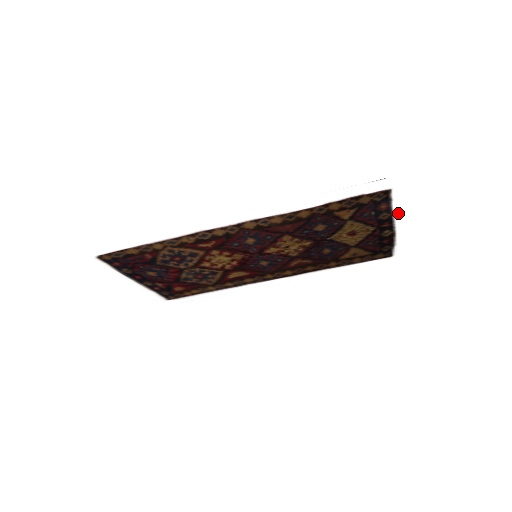
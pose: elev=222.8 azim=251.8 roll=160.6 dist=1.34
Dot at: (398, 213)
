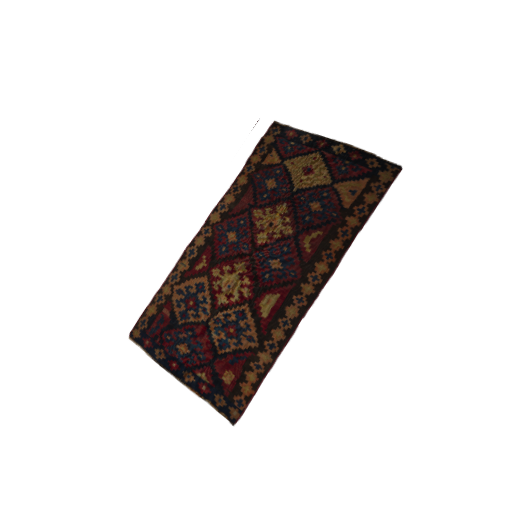
Dot at: (313, 129)
